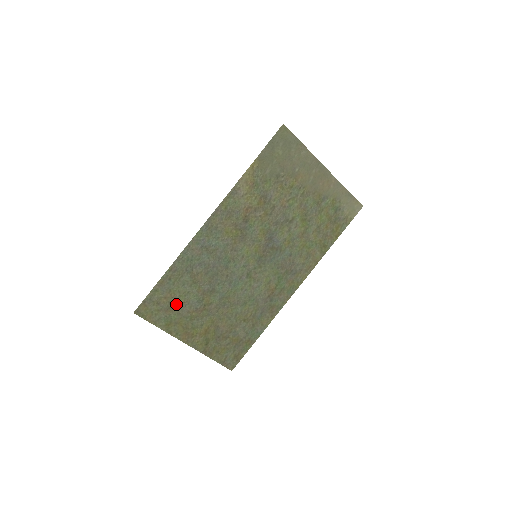
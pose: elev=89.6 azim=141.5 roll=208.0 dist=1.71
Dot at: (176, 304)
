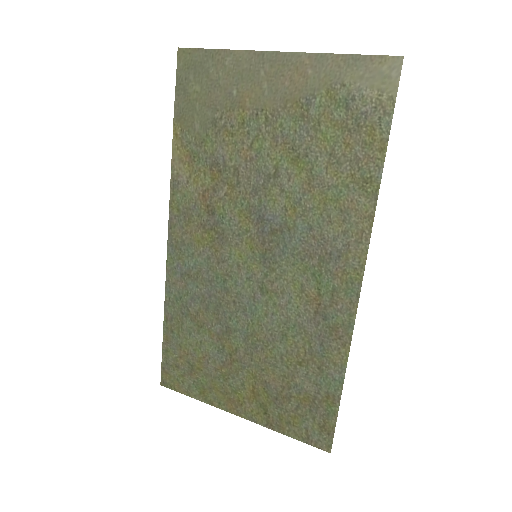
Dot at: (196, 362)
